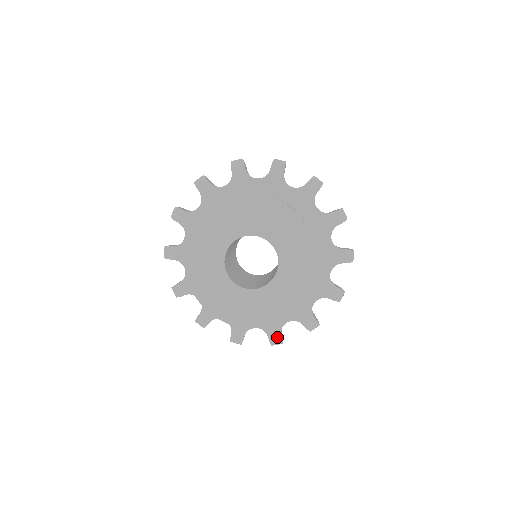
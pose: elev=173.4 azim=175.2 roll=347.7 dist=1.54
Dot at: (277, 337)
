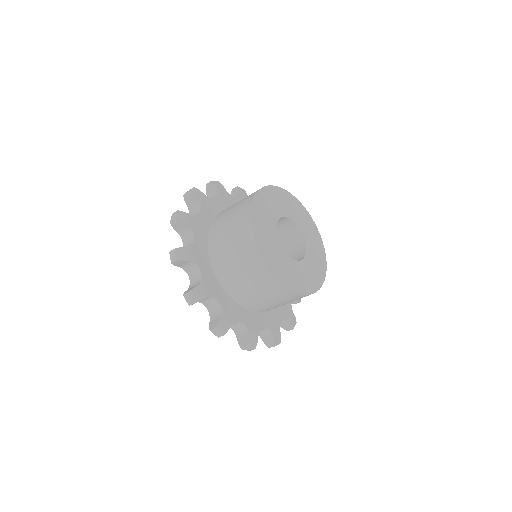
Dot at: (255, 339)
